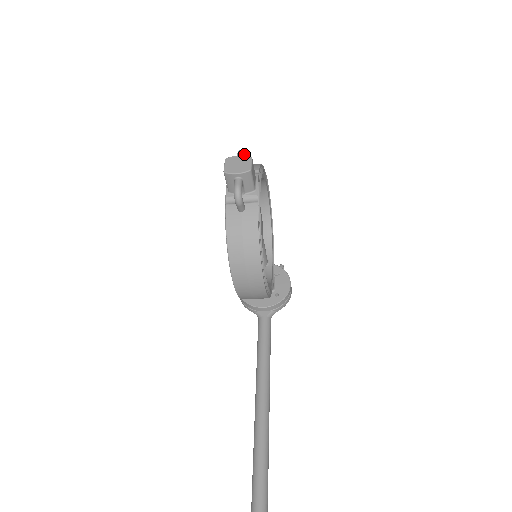
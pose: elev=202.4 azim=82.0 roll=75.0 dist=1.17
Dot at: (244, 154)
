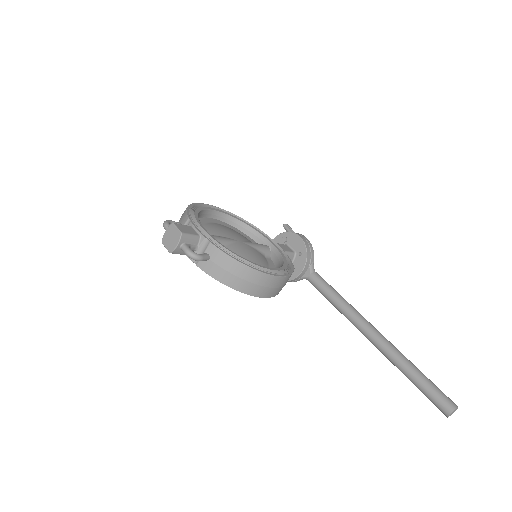
Dot at: (168, 223)
